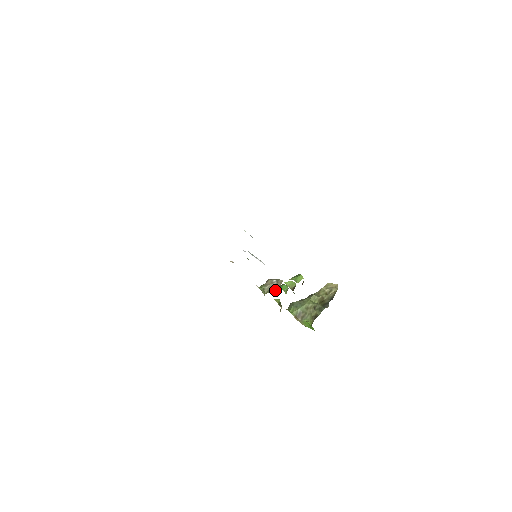
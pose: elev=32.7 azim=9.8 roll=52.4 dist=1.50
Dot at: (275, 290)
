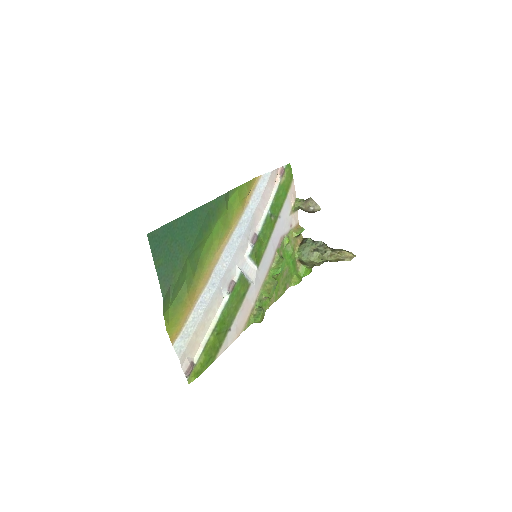
Dot at: occluded
